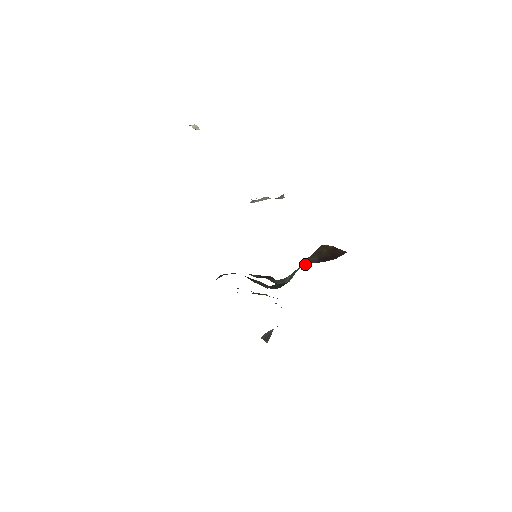
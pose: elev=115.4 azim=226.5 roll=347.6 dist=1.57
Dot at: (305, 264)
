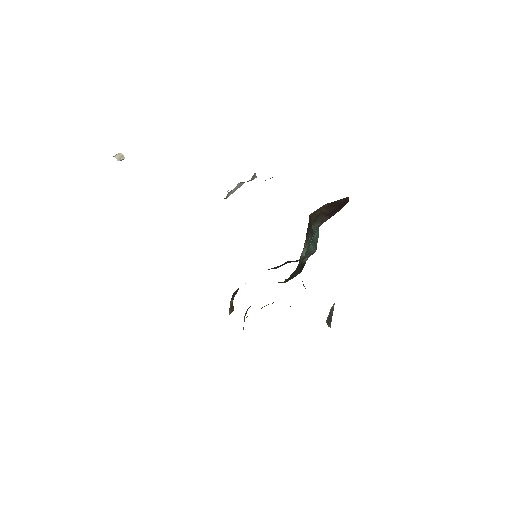
Dot at: (319, 226)
